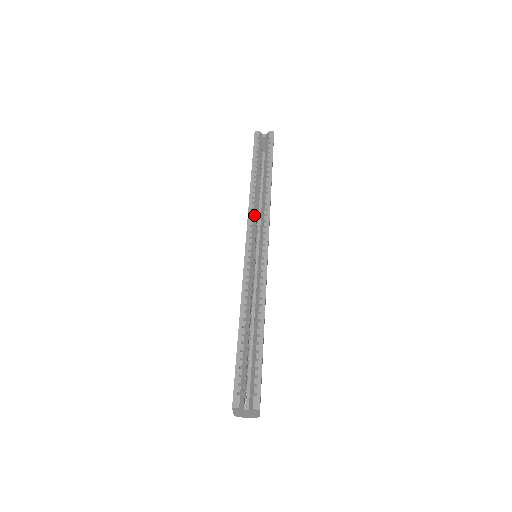
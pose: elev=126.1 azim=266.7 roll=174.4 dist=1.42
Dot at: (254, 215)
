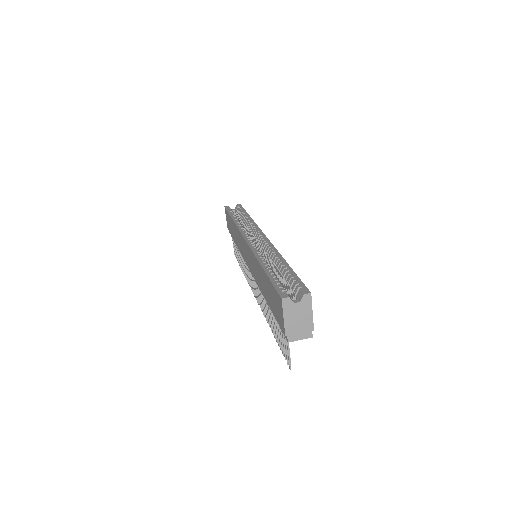
Dot at: occluded
